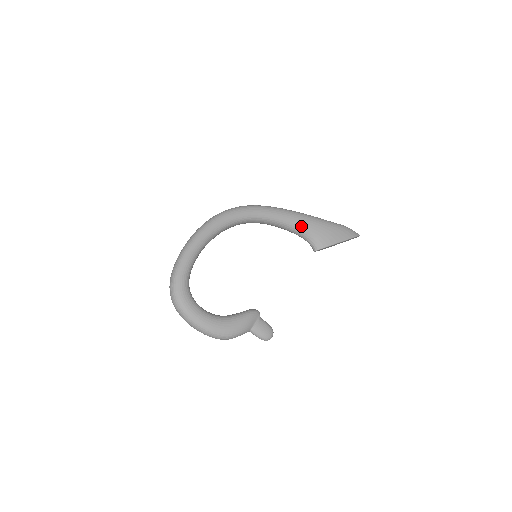
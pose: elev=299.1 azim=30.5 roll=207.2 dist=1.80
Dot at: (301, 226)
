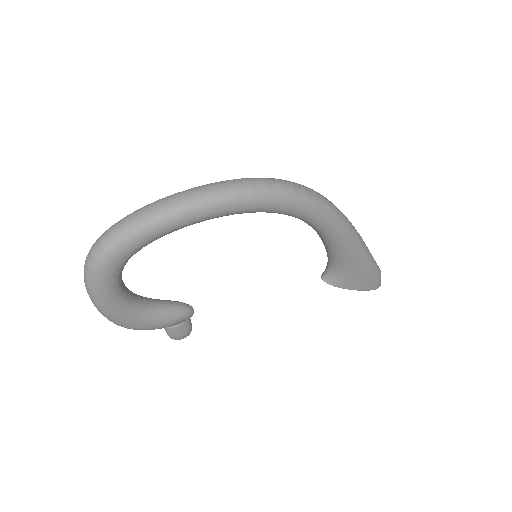
Dot at: (342, 257)
